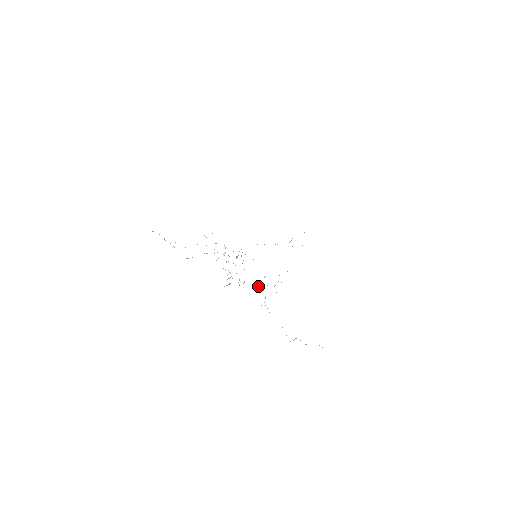
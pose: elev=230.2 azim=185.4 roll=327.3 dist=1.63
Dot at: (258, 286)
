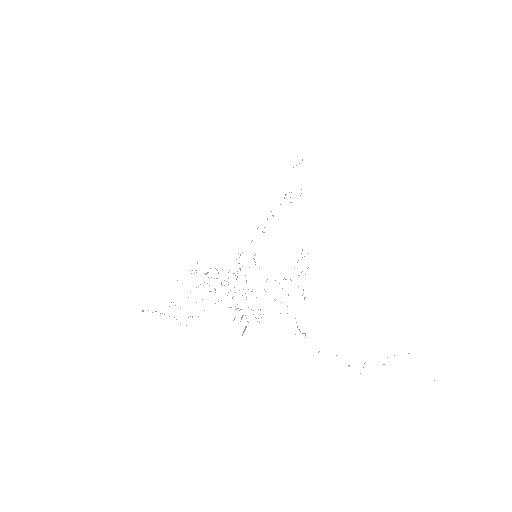
Dot at: occluded
